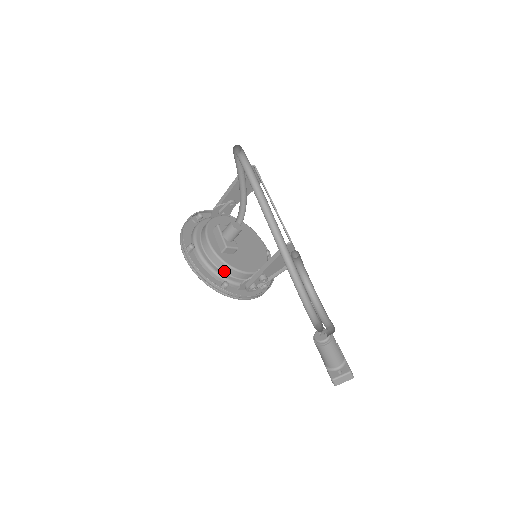
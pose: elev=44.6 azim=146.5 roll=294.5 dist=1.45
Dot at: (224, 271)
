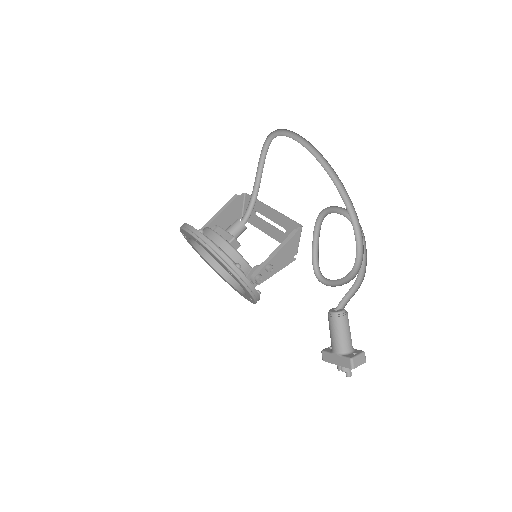
Dot at: (232, 259)
